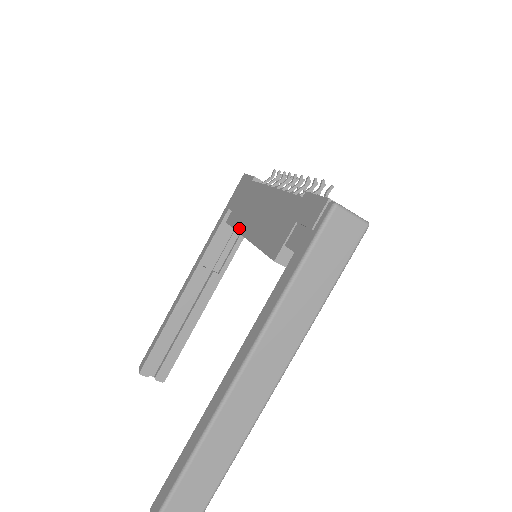
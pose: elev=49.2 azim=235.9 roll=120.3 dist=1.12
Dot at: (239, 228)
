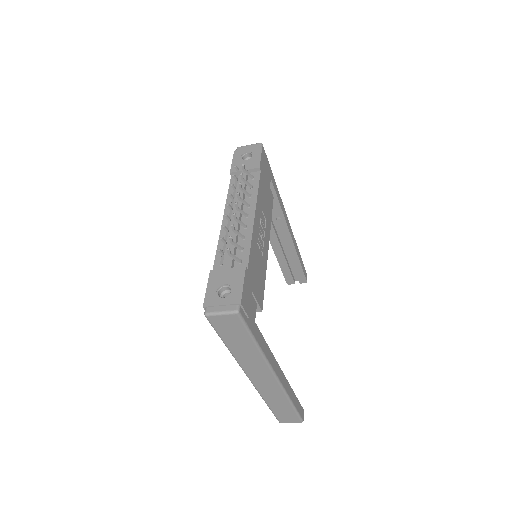
Dot at: occluded
